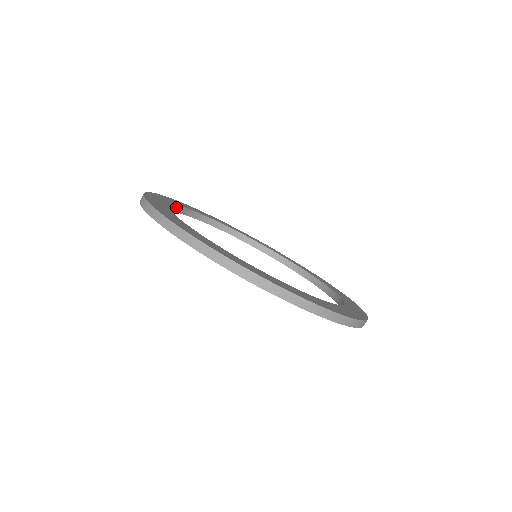
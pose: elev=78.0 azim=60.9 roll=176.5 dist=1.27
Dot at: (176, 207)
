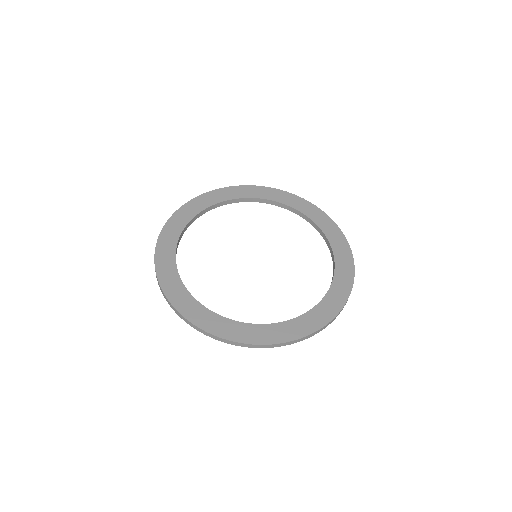
Dot at: (183, 231)
